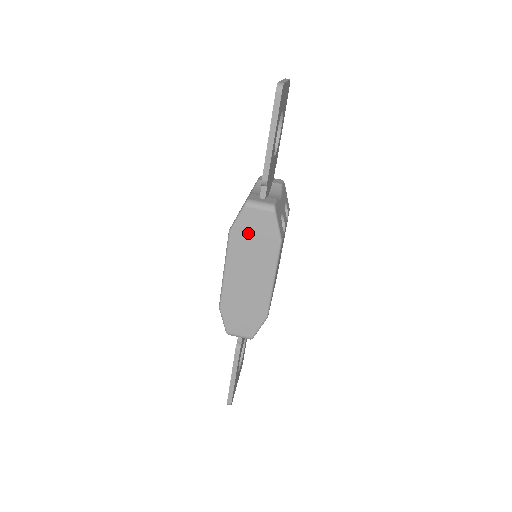
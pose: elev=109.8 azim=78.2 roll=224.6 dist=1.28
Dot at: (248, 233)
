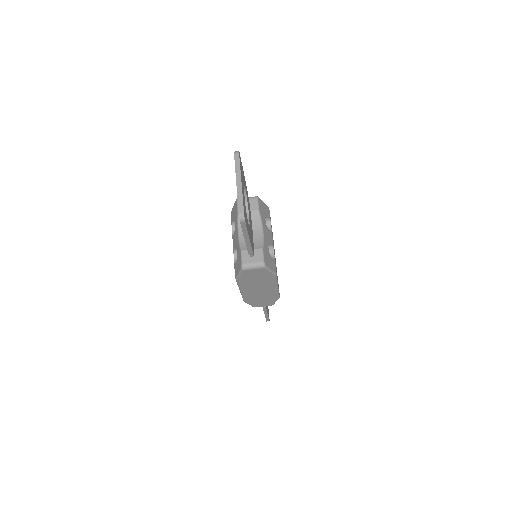
Dot at: (250, 278)
